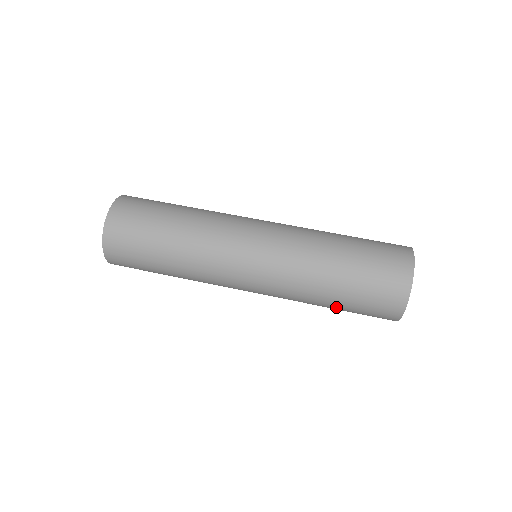
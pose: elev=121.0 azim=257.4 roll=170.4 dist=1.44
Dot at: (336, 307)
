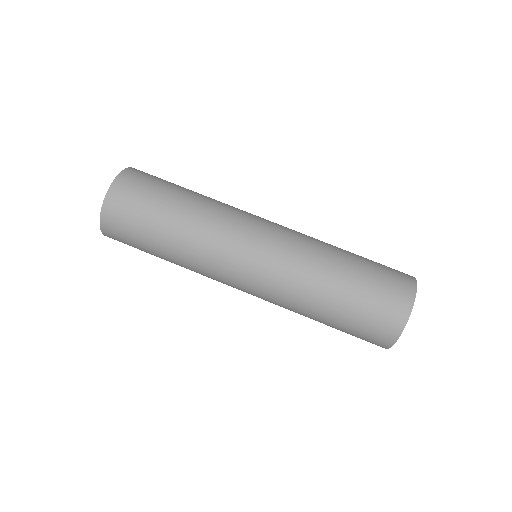
Dot at: occluded
